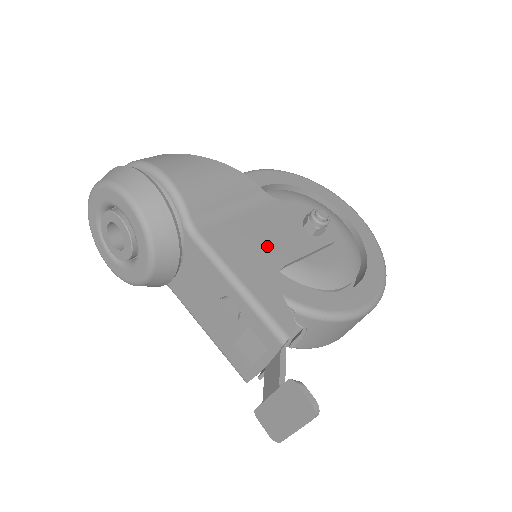
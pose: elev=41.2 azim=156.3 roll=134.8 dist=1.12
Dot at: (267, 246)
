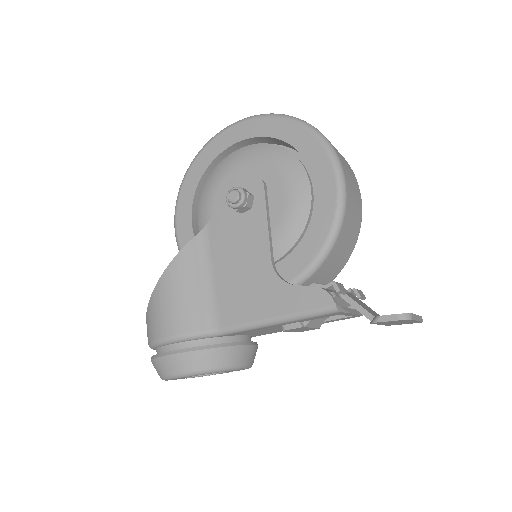
Dot at: (249, 268)
